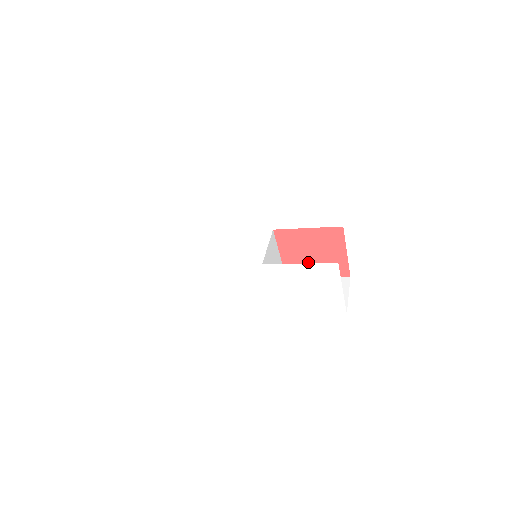
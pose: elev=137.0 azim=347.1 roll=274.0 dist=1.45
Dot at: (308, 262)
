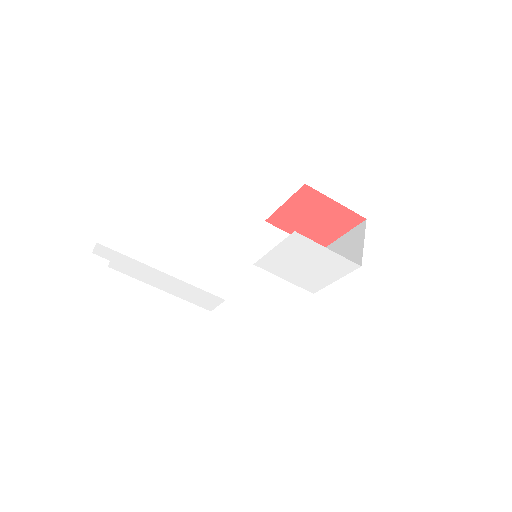
Dot at: (319, 228)
